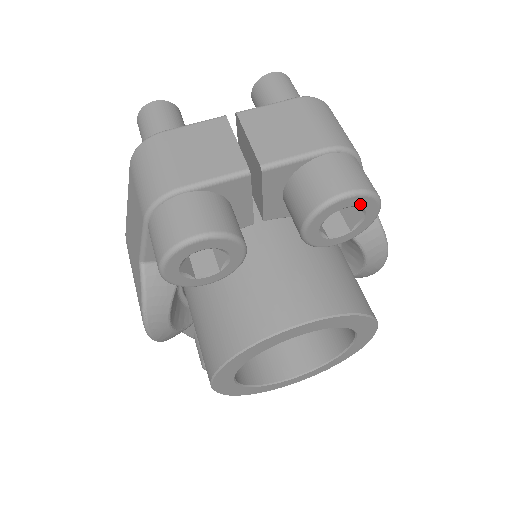
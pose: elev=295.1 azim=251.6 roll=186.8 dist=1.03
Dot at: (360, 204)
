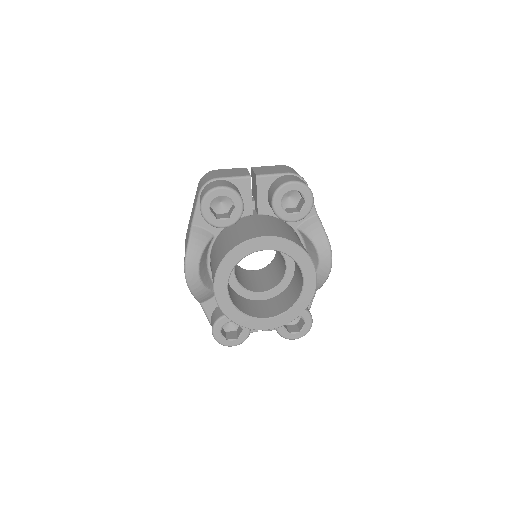
Dot at: (300, 190)
